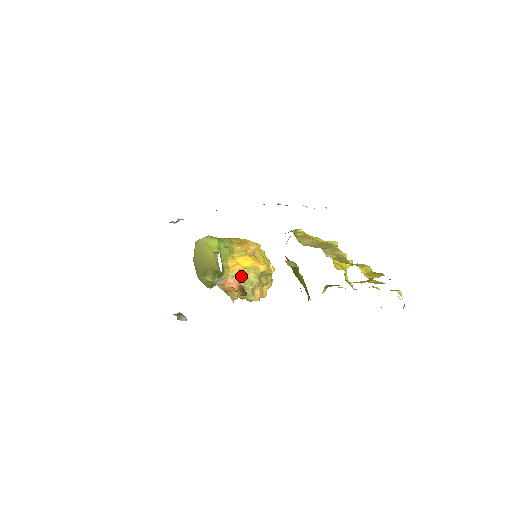
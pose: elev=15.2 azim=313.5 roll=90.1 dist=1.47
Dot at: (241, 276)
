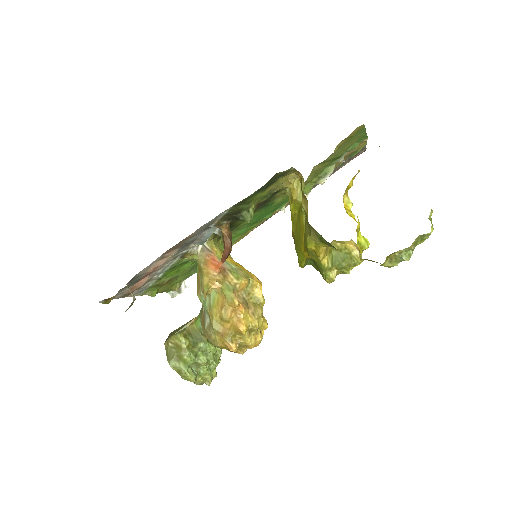
Dot at: (230, 266)
